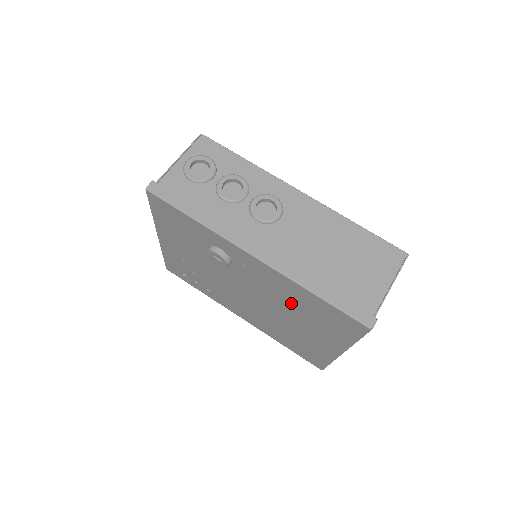
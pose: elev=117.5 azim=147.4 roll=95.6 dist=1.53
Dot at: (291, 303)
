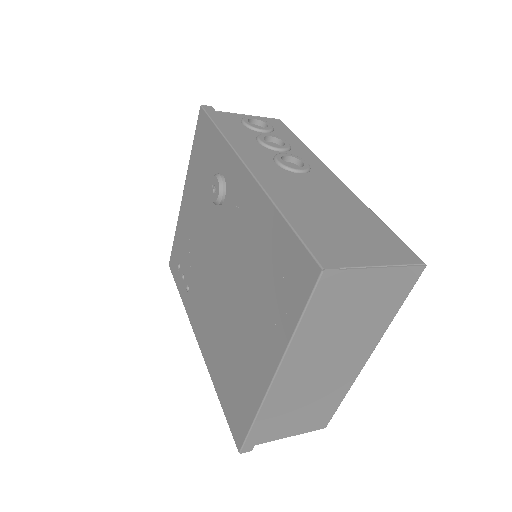
Dot at: (253, 259)
